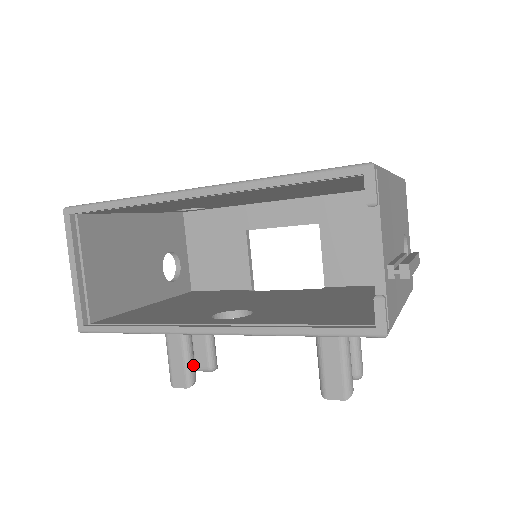
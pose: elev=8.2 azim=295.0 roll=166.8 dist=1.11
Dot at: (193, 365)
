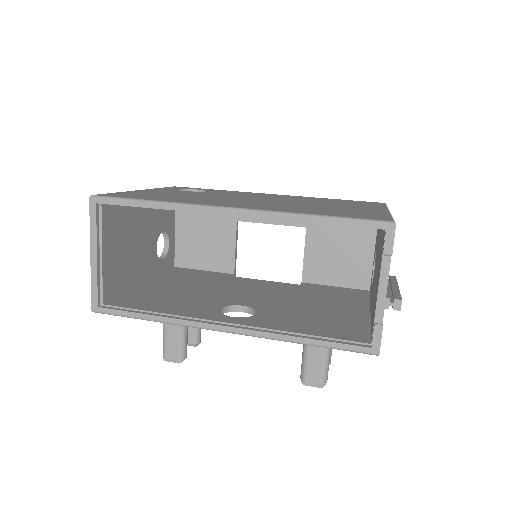
Dot at: occluded
